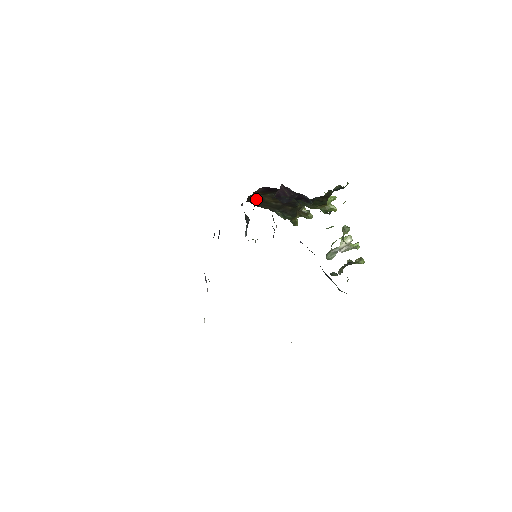
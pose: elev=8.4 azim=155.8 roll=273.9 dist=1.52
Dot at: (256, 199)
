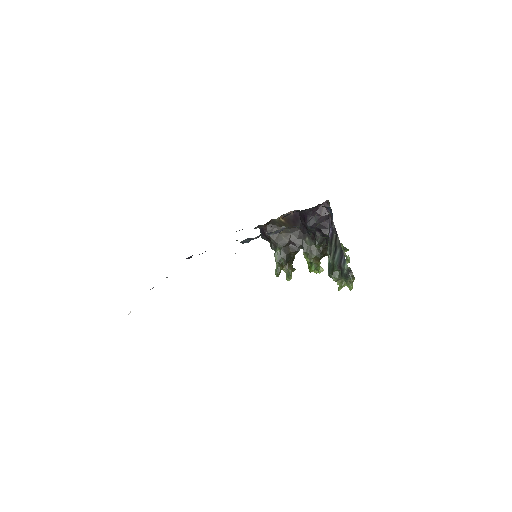
Dot at: (273, 228)
